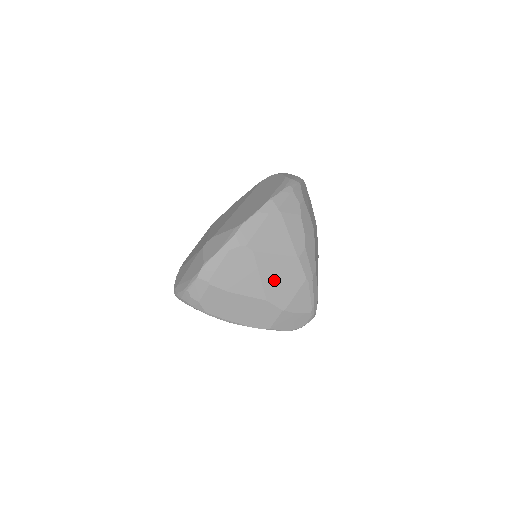
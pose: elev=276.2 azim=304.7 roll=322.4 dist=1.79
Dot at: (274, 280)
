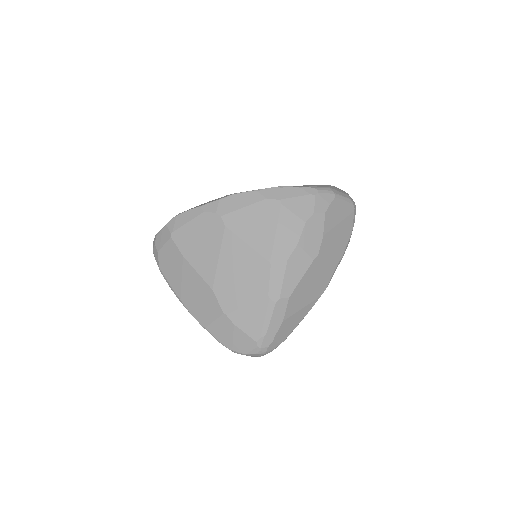
Dot at: (231, 272)
